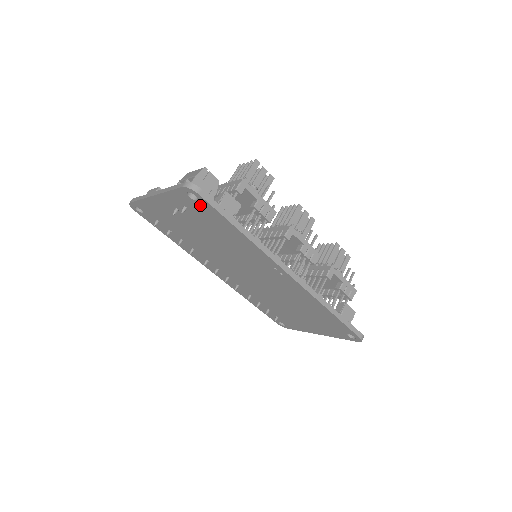
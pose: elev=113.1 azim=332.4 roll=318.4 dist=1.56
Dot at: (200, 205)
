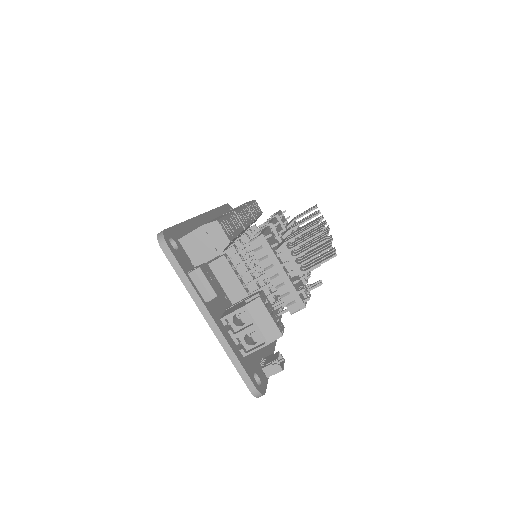
Dot at: occluded
